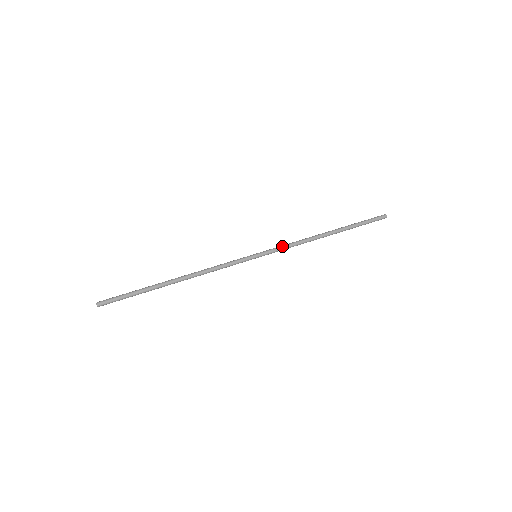
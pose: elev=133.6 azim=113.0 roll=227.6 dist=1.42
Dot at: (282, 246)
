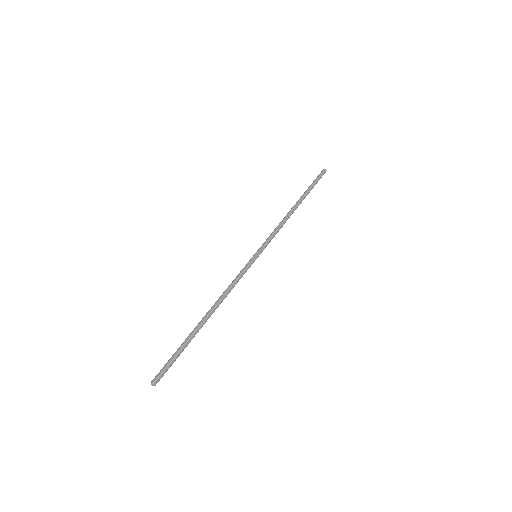
Dot at: (270, 236)
